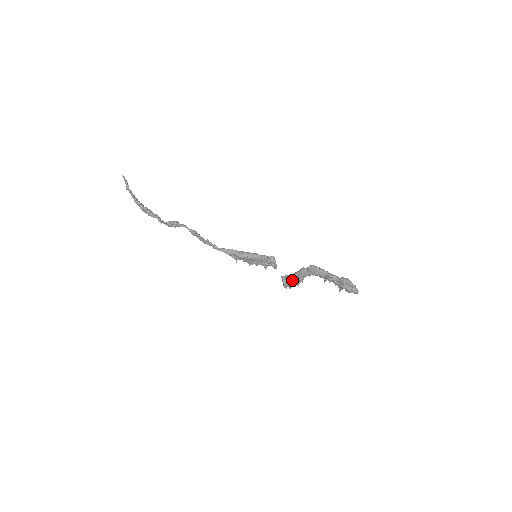
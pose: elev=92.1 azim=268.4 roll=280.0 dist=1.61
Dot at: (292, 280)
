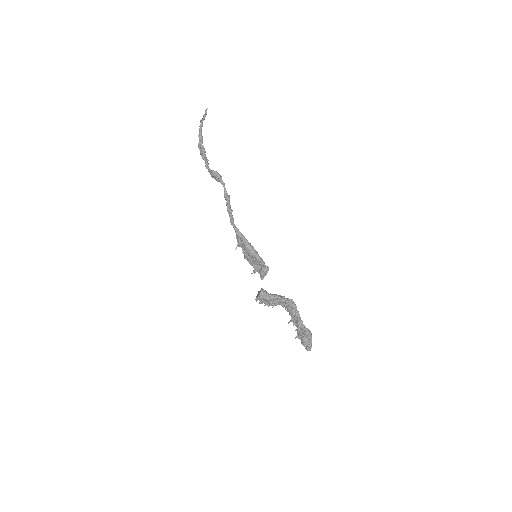
Dot at: (267, 298)
